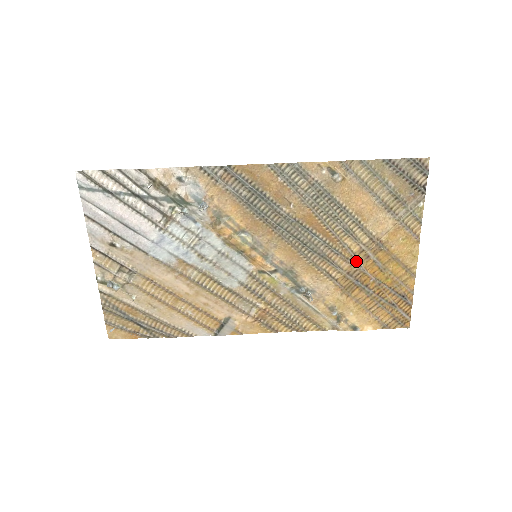
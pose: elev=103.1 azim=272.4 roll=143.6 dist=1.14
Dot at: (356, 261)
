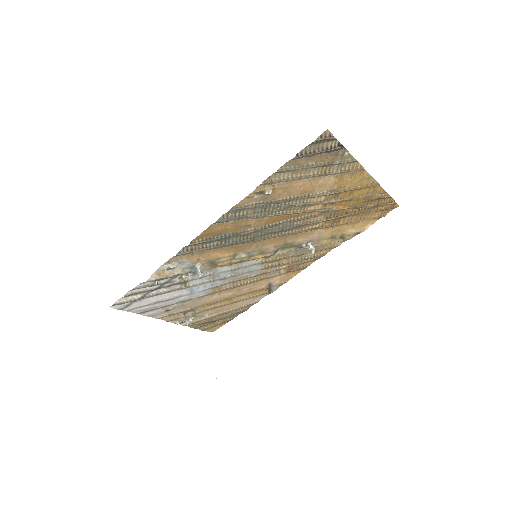
Dot at: (326, 211)
